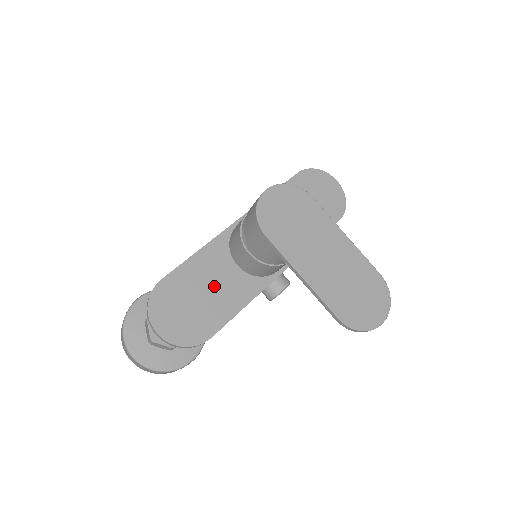
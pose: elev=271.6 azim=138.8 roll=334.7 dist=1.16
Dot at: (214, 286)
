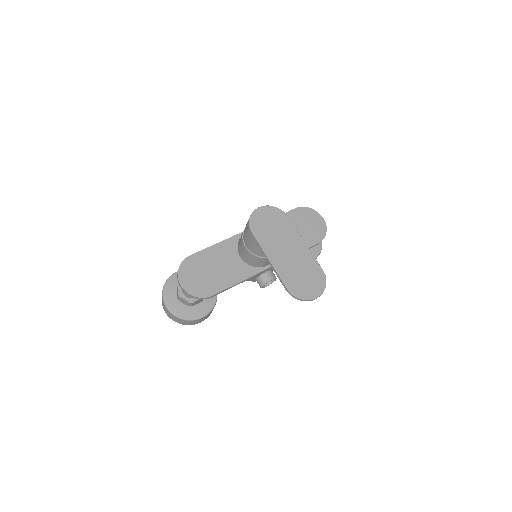
Dot at: (222, 266)
